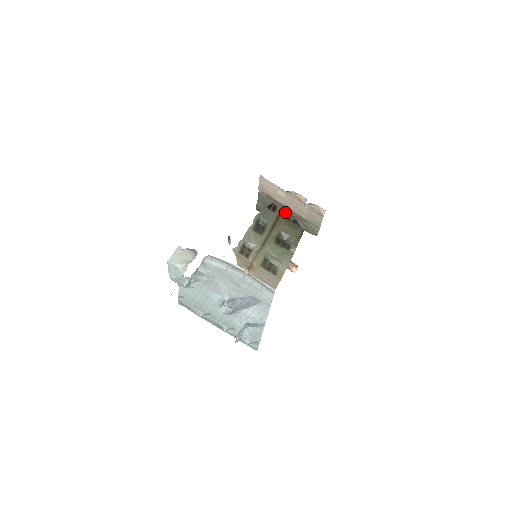
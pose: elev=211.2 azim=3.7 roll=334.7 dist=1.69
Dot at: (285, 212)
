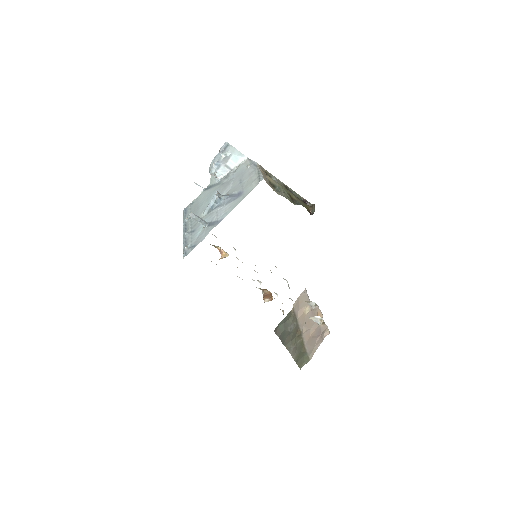
Dot at: (312, 207)
